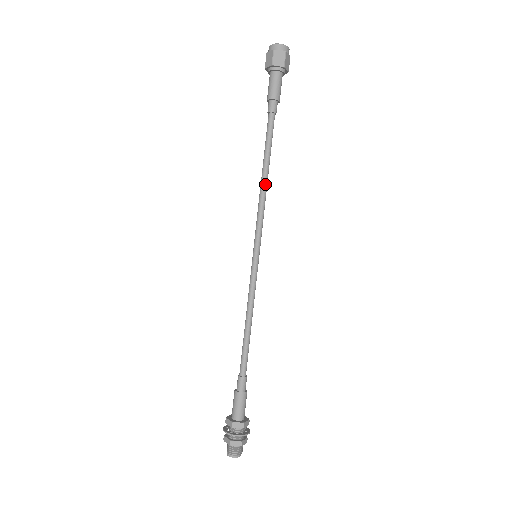
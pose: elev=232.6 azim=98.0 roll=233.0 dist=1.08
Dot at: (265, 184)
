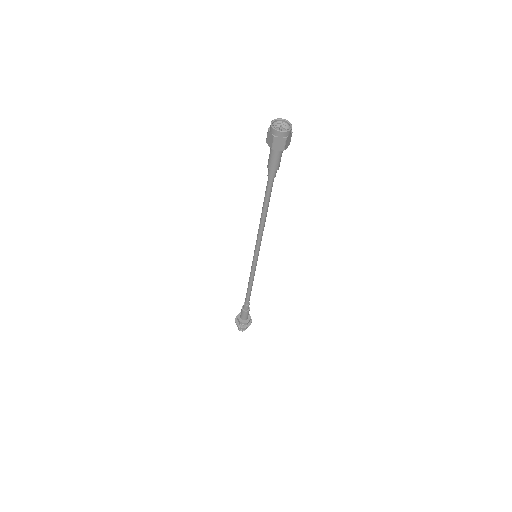
Dot at: (264, 222)
